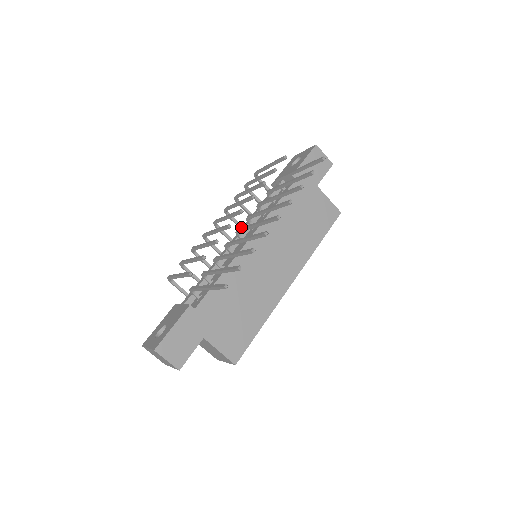
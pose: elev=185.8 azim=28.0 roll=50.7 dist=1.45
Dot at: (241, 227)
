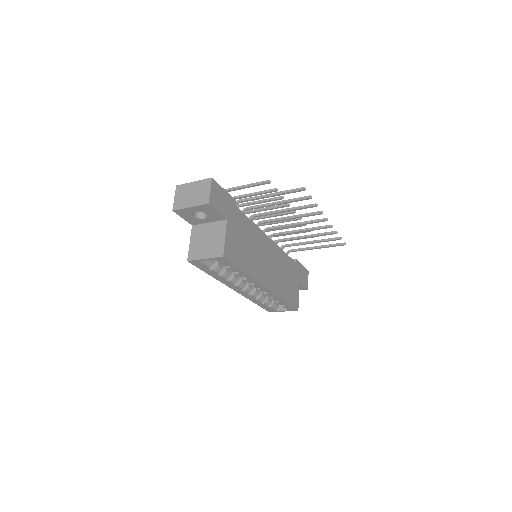
Dot at: (274, 227)
